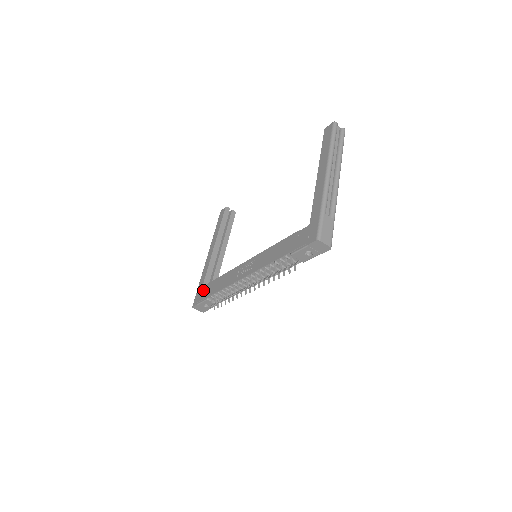
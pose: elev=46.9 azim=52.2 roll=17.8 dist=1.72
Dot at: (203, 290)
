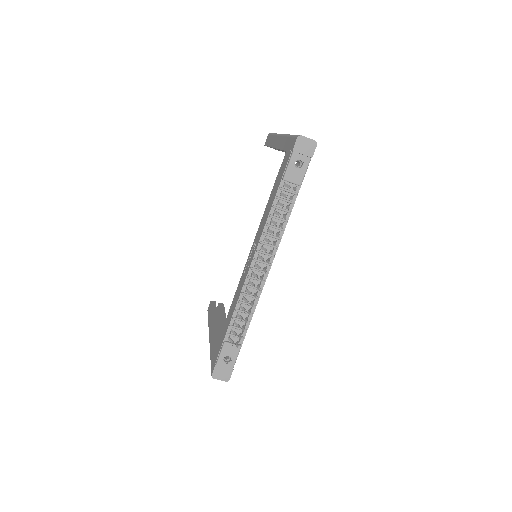
Dot at: (216, 348)
